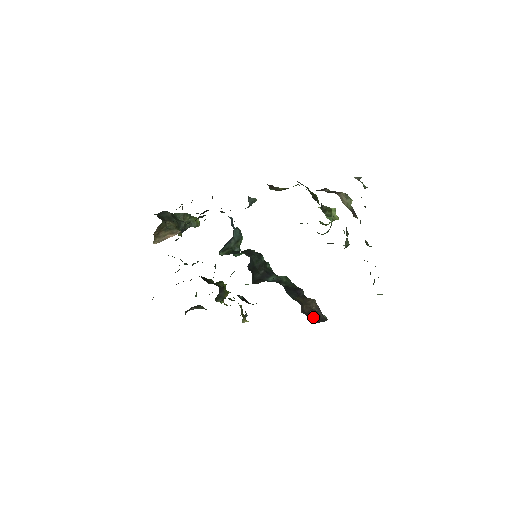
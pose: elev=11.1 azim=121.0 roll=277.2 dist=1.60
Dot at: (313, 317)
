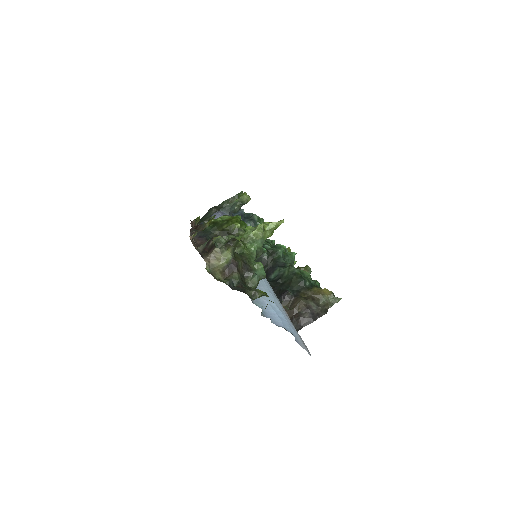
Dot at: (294, 324)
